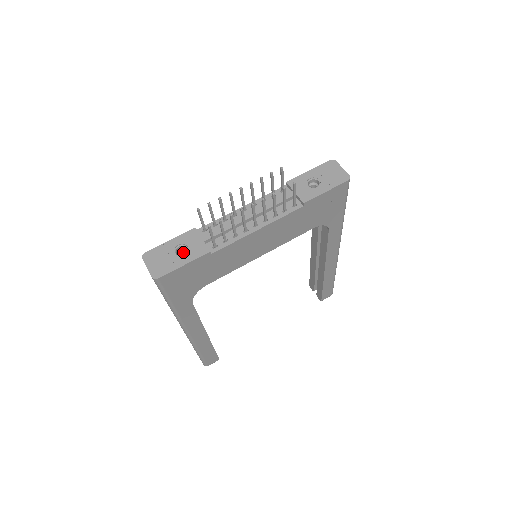
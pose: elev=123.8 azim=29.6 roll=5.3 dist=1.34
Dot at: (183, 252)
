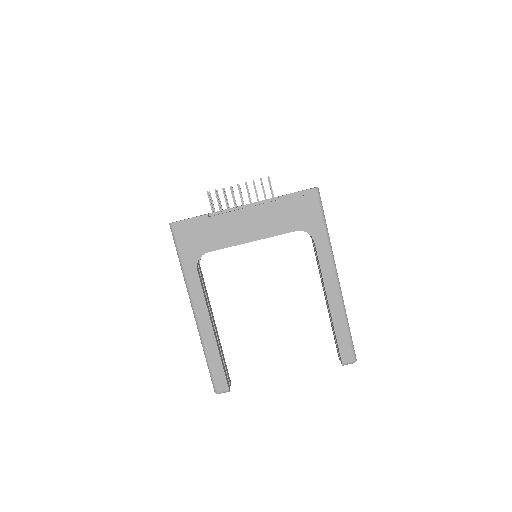
Dot at: occluded
